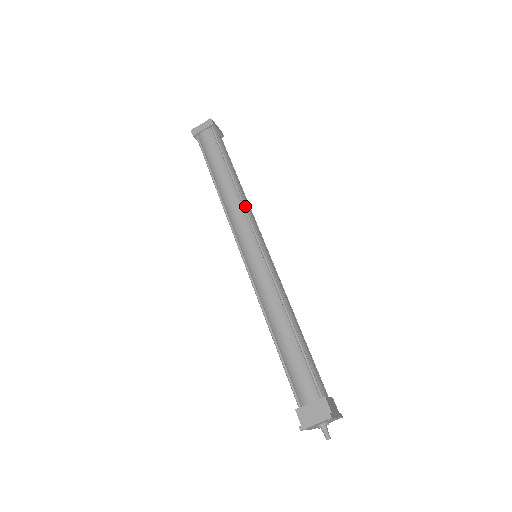
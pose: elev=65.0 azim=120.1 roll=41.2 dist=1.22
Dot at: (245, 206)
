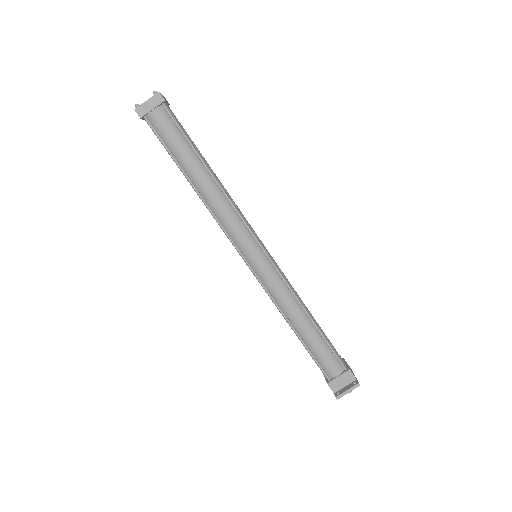
Dot at: (236, 208)
